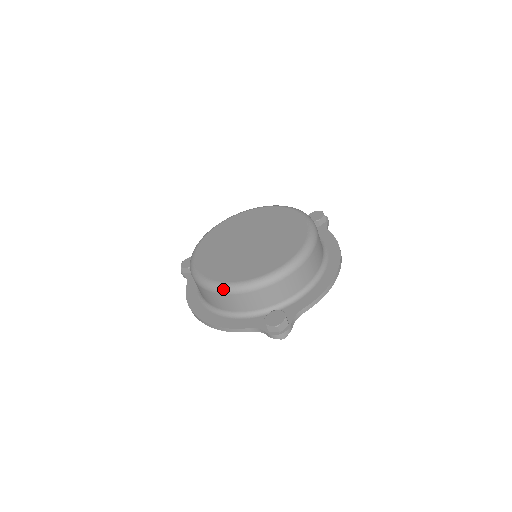
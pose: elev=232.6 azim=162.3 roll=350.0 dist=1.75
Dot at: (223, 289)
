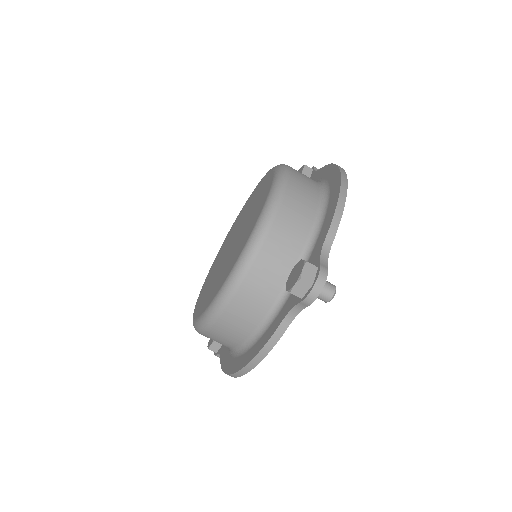
Dot at: (218, 304)
